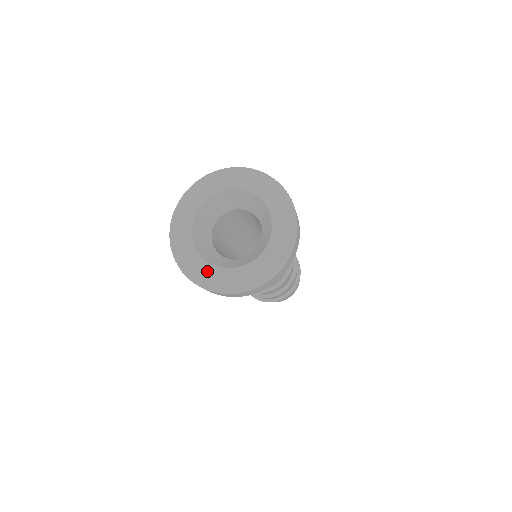
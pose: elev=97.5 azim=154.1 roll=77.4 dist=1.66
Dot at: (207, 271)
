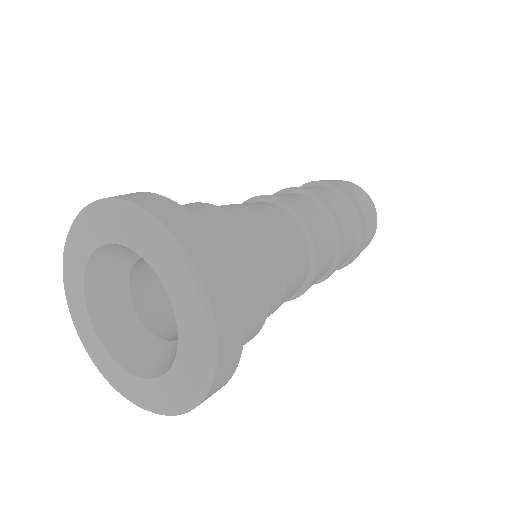
Dot at: (146, 391)
